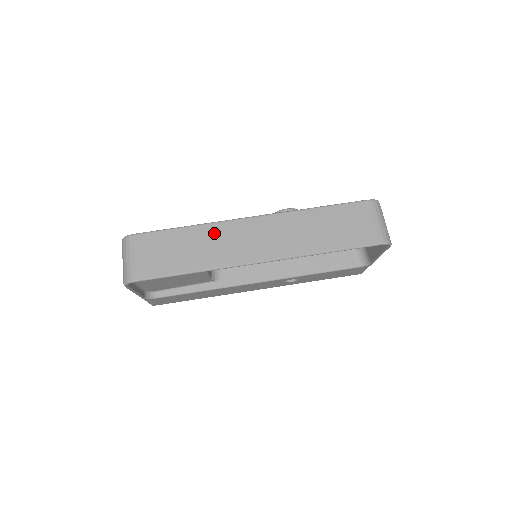
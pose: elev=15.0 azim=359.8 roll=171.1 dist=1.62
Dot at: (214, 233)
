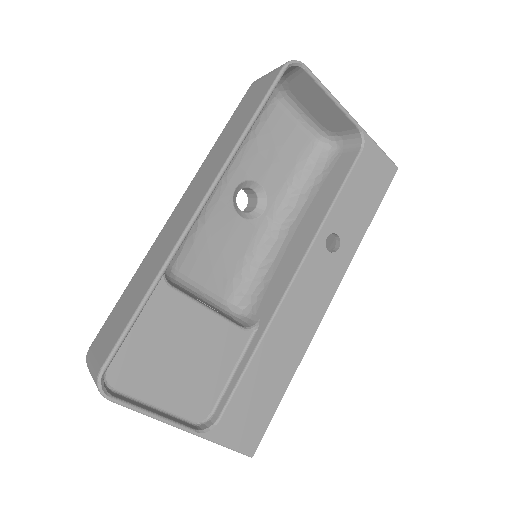
Dot at: (152, 253)
